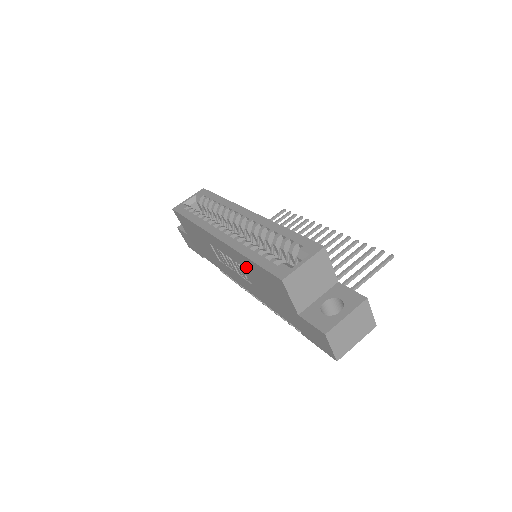
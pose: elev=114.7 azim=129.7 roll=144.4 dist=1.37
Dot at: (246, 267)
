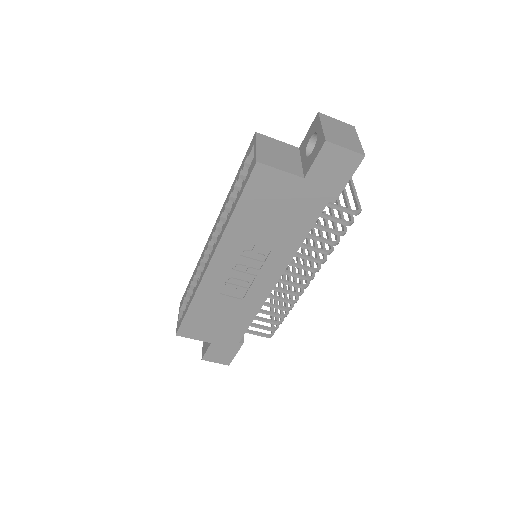
Dot at: (246, 234)
